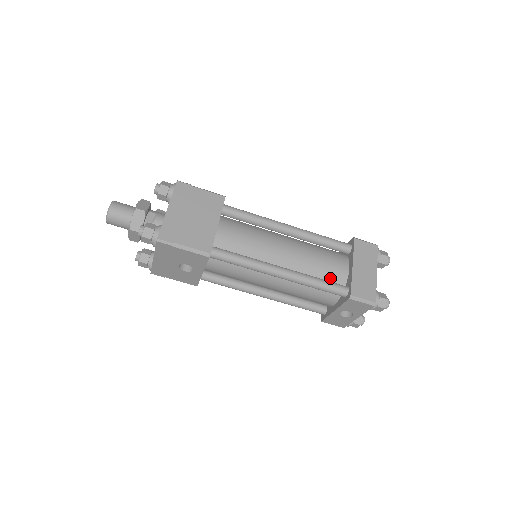
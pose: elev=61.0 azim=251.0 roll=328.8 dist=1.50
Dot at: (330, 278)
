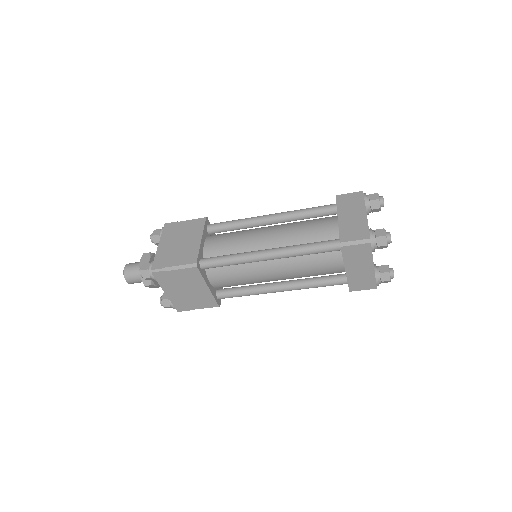
Dot at: occluded
